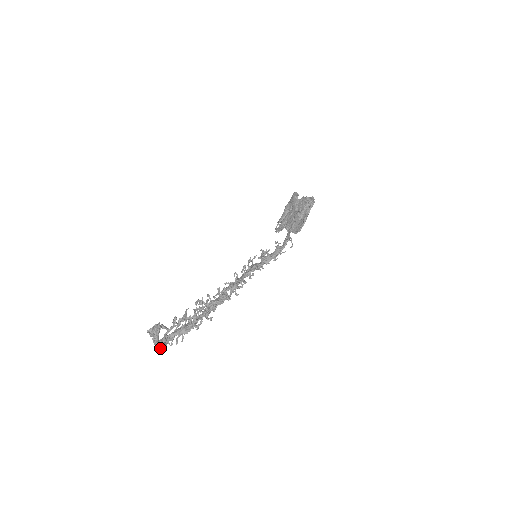
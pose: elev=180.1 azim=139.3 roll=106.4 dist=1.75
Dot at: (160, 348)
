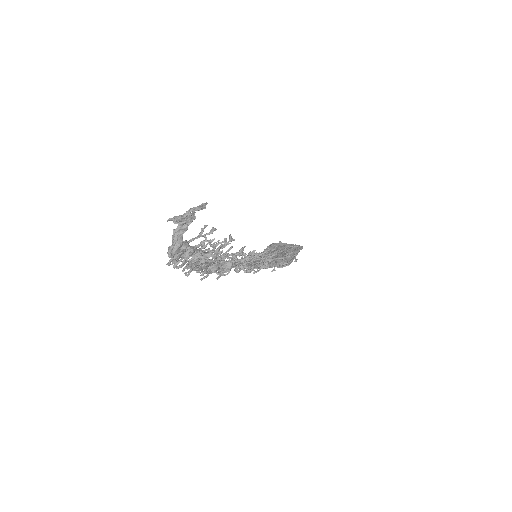
Dot at: (178, 249)
